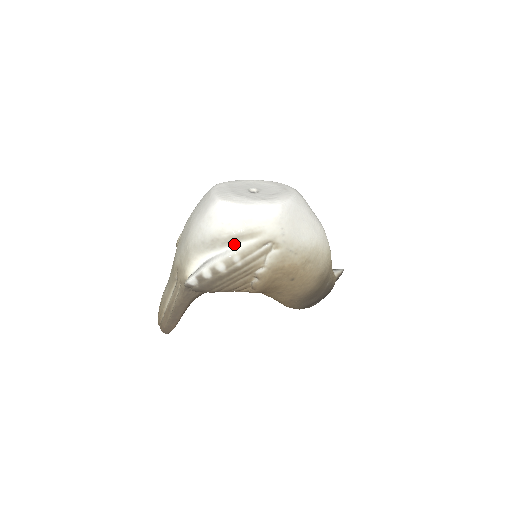
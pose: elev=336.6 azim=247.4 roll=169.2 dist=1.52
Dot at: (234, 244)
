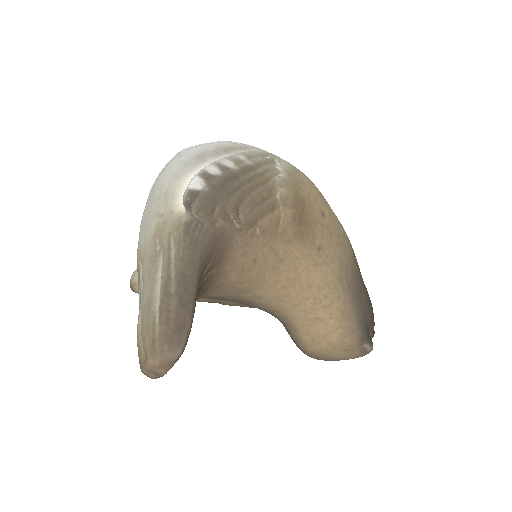
Dot at: (228, 155)
